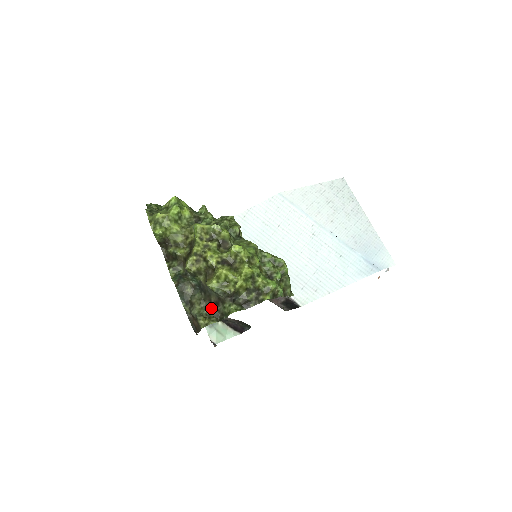
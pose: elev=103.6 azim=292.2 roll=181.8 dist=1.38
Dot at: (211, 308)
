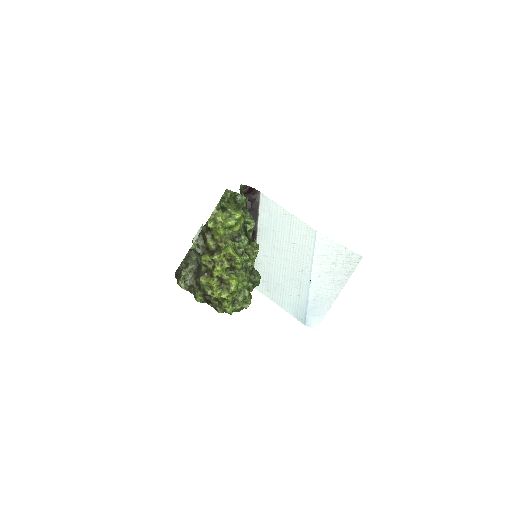
Dot at: (192, 281)
